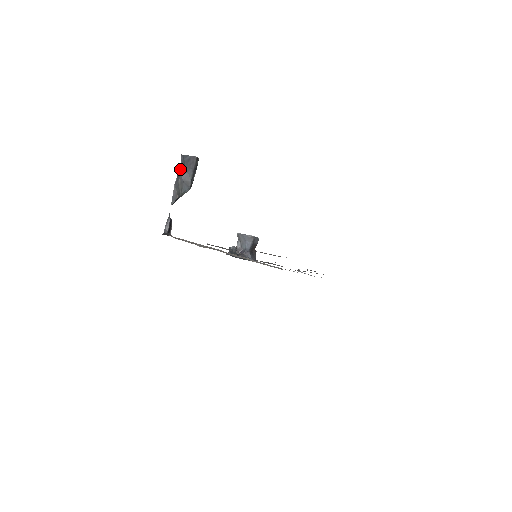
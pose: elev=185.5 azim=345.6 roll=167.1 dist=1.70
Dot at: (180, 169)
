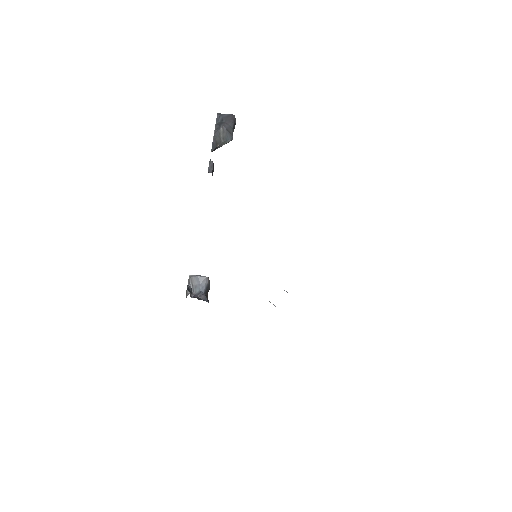
Dot at: (218, 123)
